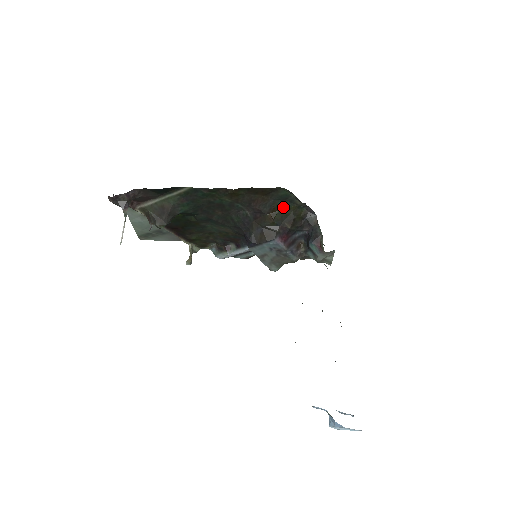
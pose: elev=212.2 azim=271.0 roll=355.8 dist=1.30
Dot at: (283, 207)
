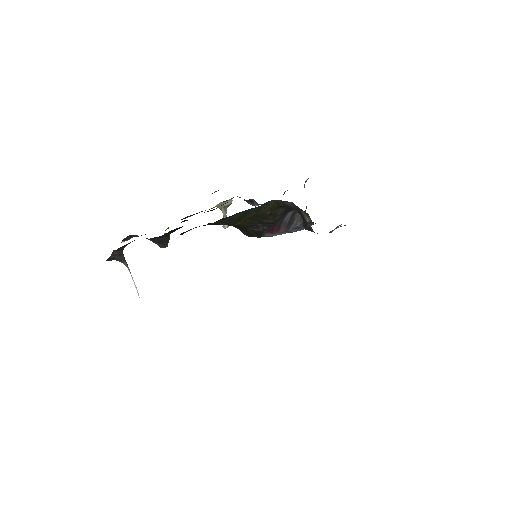
Dot at: (246, 214)
